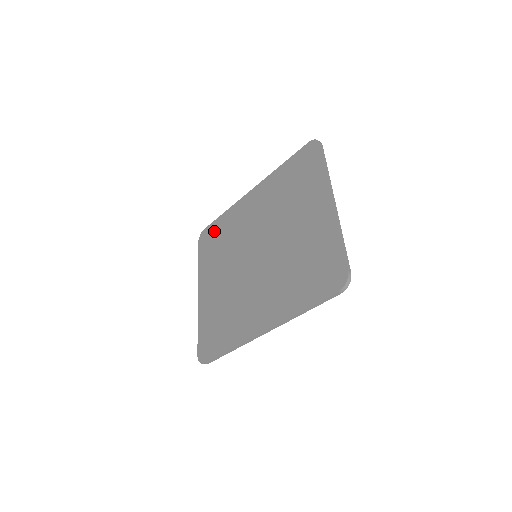
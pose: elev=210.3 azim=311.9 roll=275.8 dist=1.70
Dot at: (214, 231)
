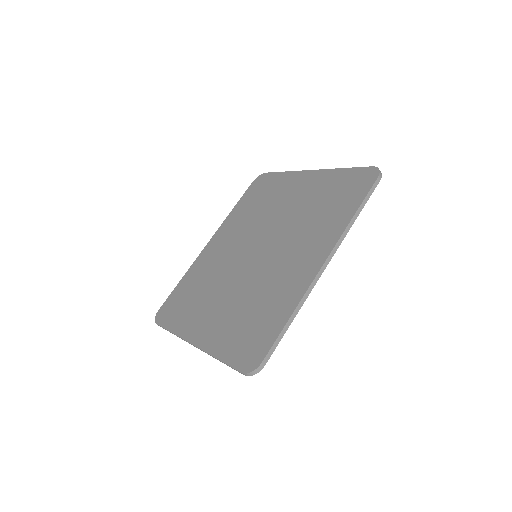
Dot at: (177, 297)
